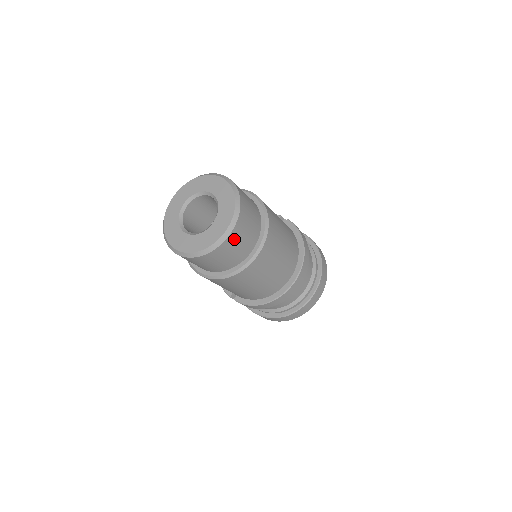
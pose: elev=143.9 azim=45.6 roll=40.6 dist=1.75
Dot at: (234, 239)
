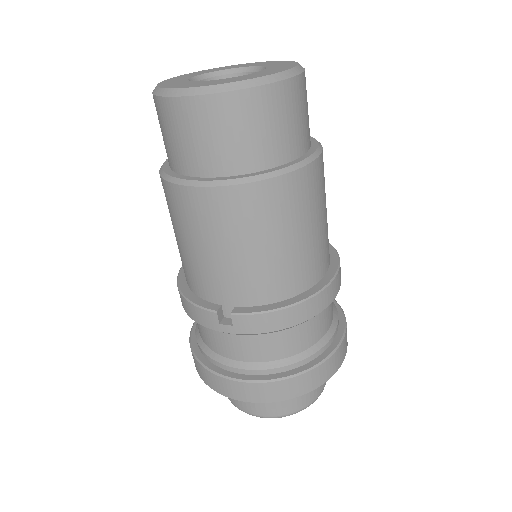
Dot at: (300, 92)
